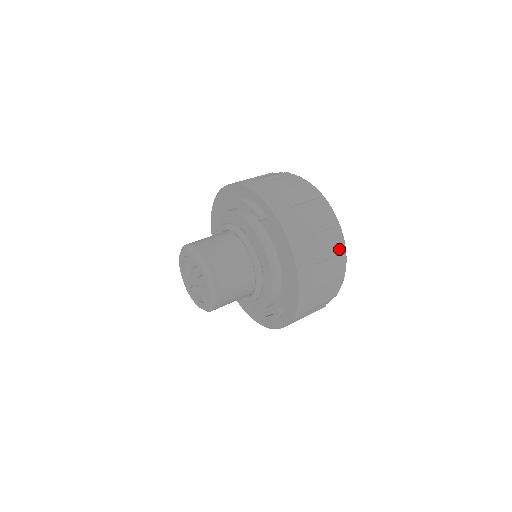
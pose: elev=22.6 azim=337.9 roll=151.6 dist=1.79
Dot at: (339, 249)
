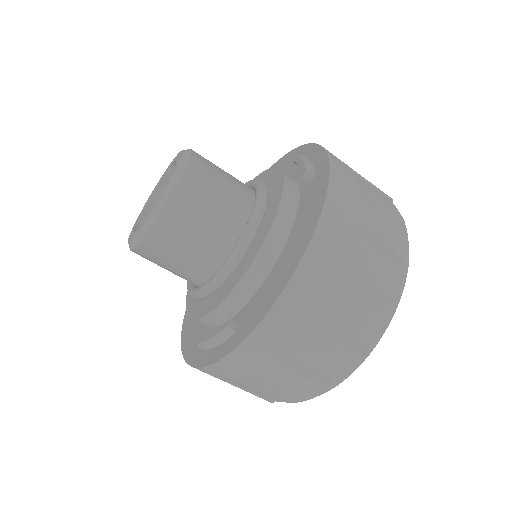
Dot at: (386, 297)
